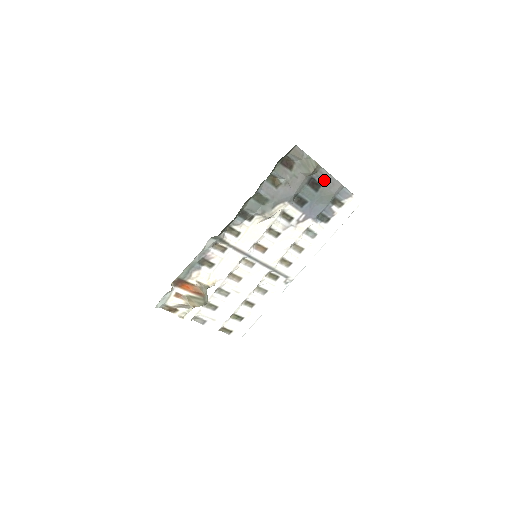
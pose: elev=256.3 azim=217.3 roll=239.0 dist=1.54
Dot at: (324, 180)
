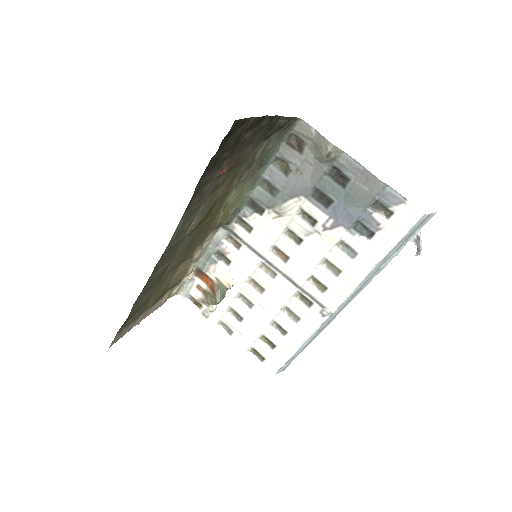
Dot at: (352, 172)
